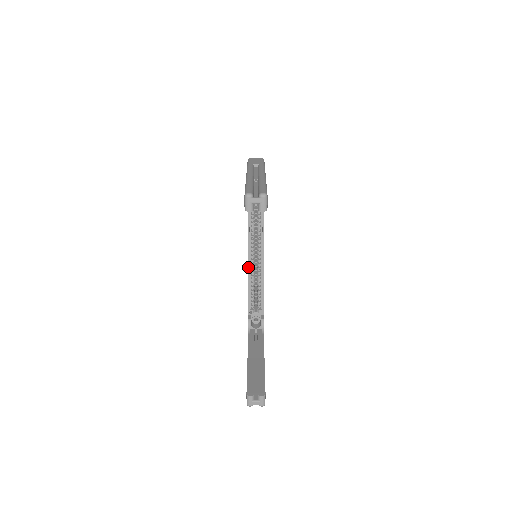
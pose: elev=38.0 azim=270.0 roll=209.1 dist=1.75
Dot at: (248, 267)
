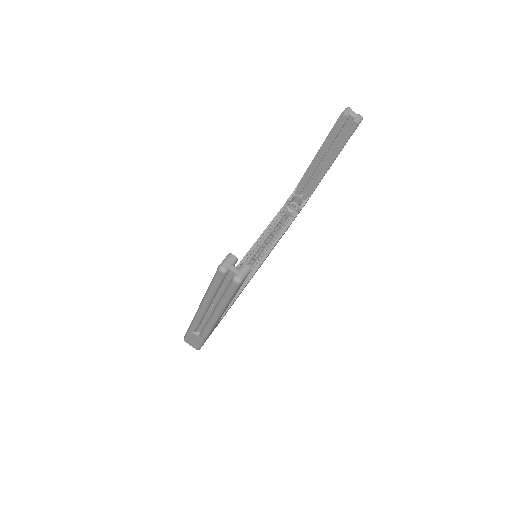
Dot at: (241, 261)
